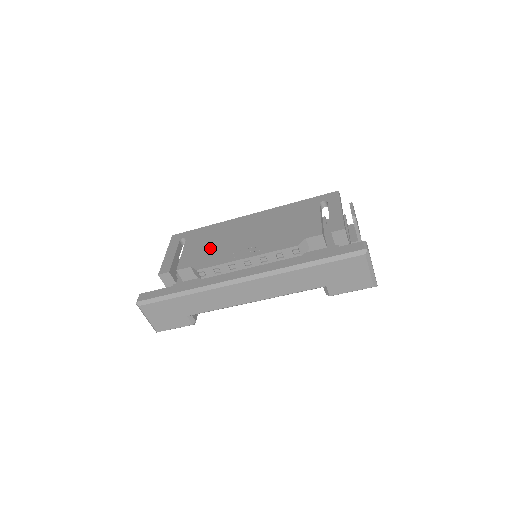
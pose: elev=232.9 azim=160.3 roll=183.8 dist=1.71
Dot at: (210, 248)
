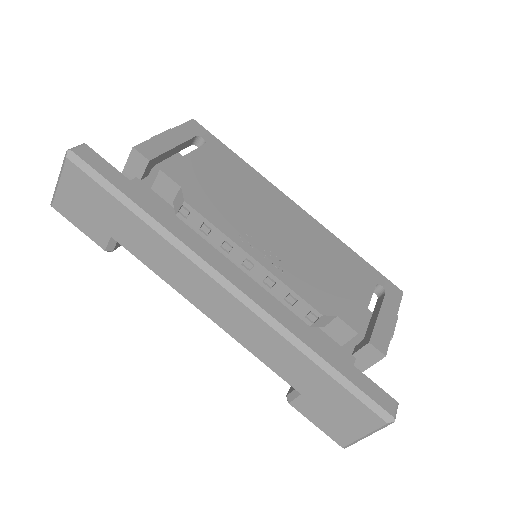
Dot at: (223, 191)
